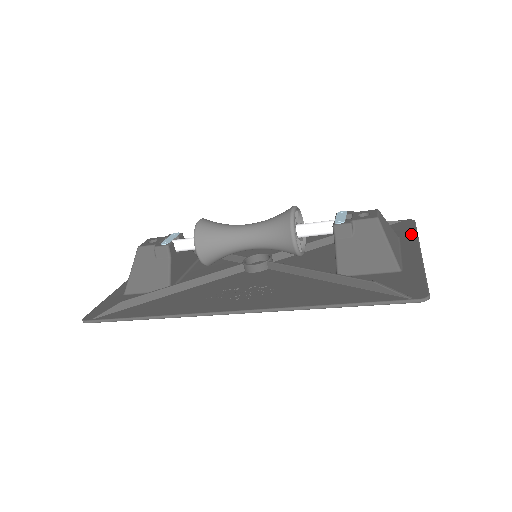
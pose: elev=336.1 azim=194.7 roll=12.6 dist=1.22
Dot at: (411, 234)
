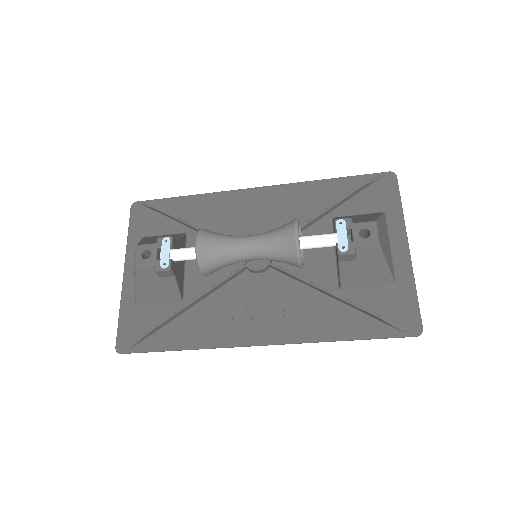
Dot at: (397, 209)
